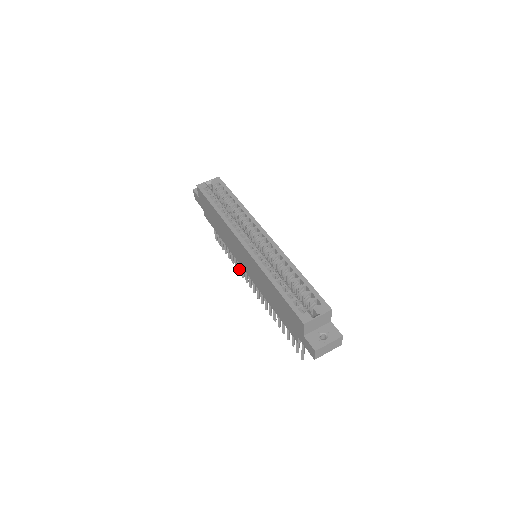
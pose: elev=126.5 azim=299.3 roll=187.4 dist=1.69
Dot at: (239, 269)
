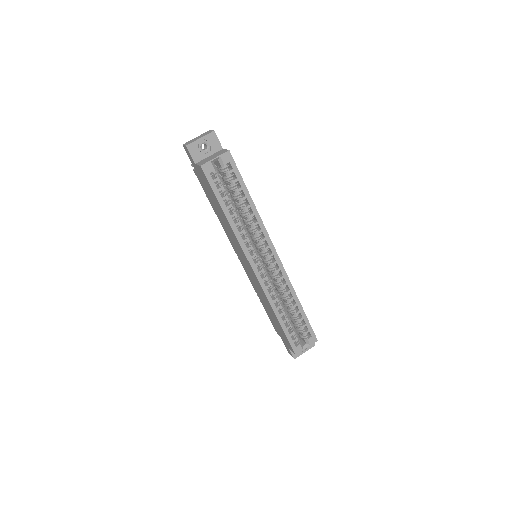
Dot at: occluded
